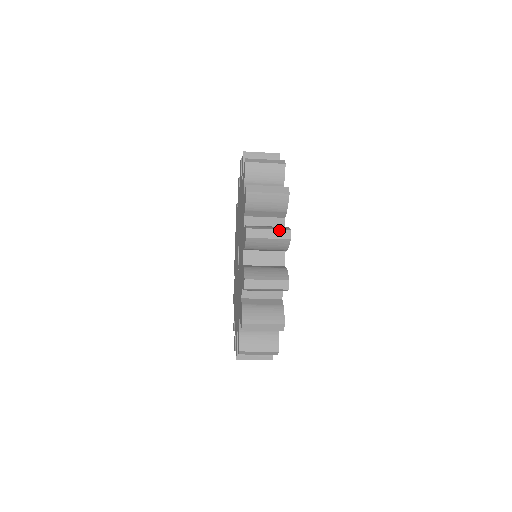
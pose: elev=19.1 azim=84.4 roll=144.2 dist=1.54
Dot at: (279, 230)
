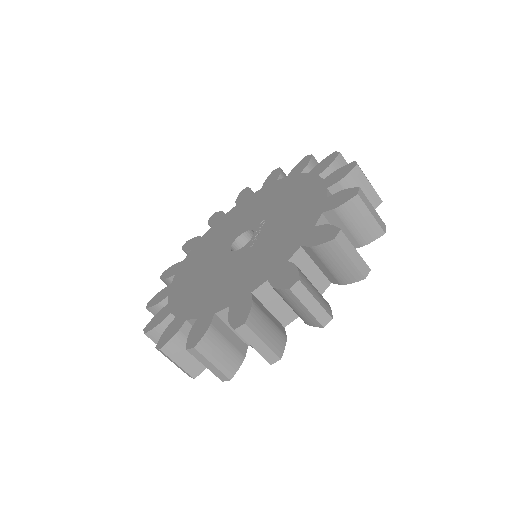
Dot at: occluded
